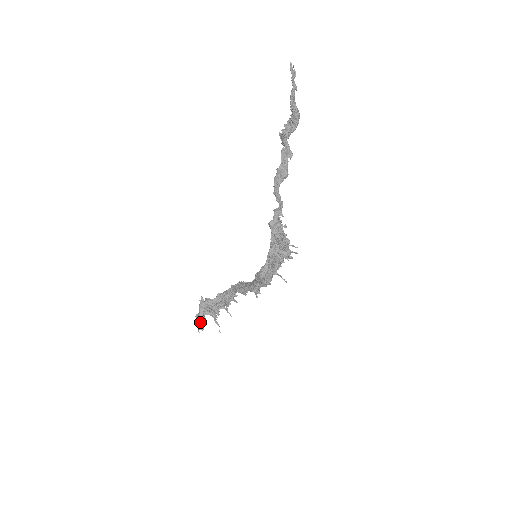
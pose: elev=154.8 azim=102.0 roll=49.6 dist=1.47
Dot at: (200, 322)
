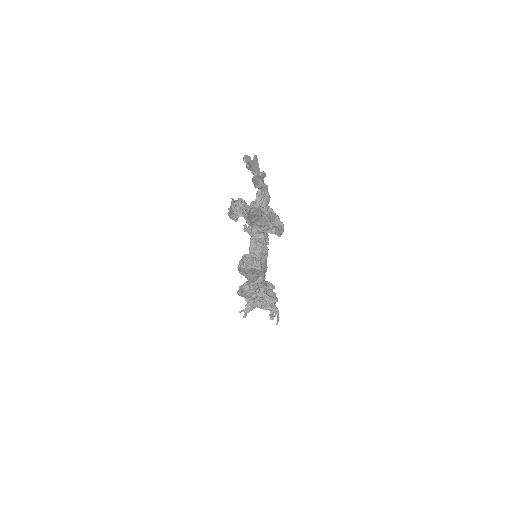
Dot at: (232, 216)
